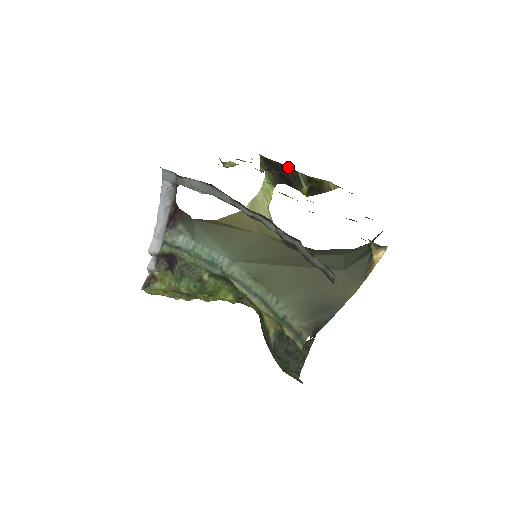
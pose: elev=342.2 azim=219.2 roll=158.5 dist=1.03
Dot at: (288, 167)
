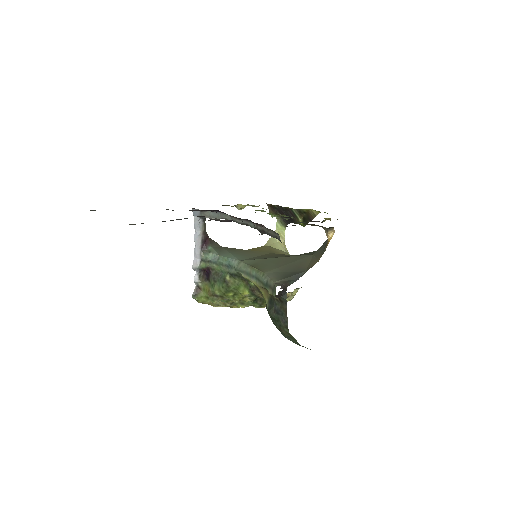
Dot at: (285, 207)
